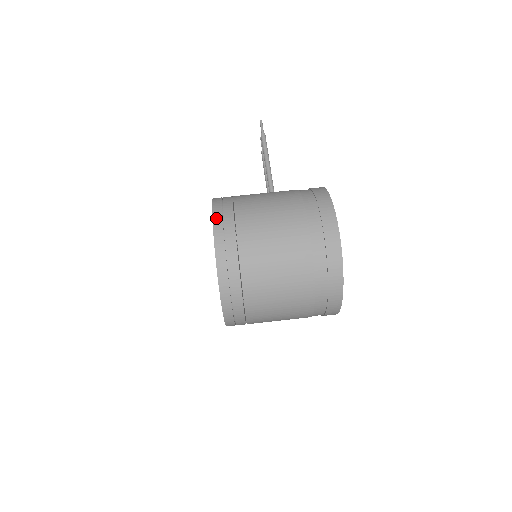
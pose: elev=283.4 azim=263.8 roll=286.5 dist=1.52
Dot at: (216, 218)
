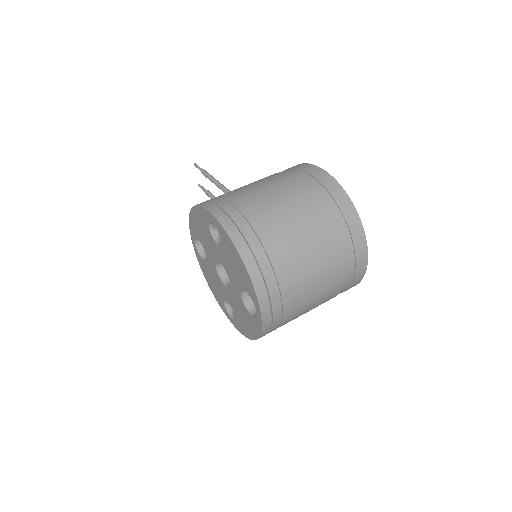
Dot at: (209, 207)
